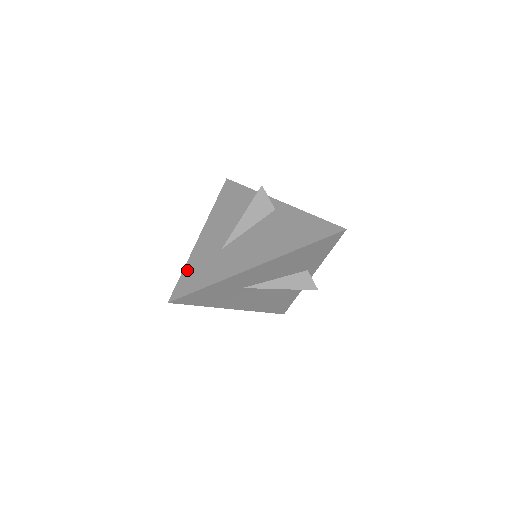
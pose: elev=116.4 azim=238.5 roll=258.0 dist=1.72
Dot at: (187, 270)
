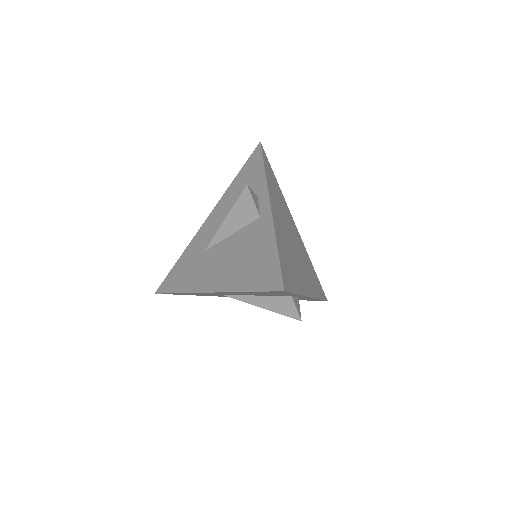
Dot at: (178, 263)
